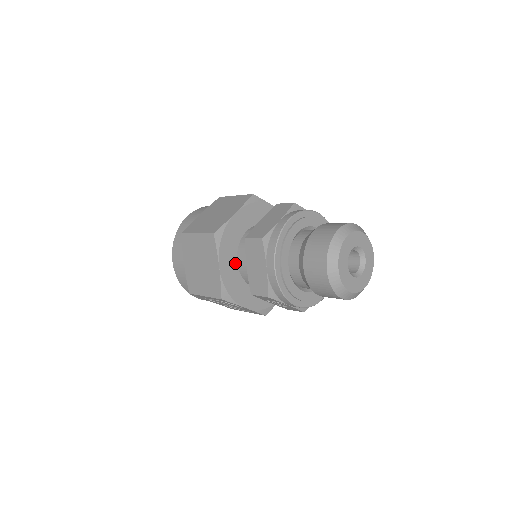
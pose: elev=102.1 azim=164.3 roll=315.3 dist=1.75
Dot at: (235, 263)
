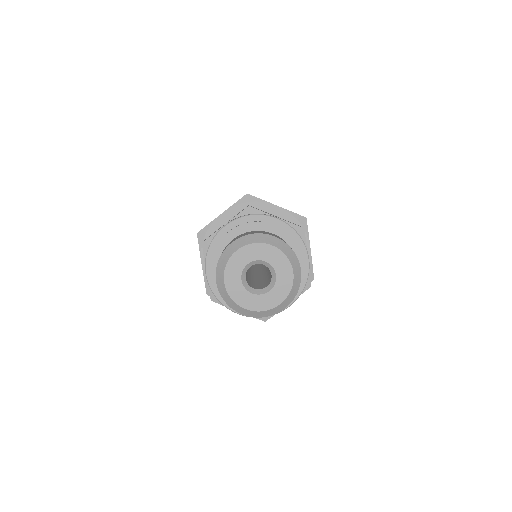
Dot at: occluded
